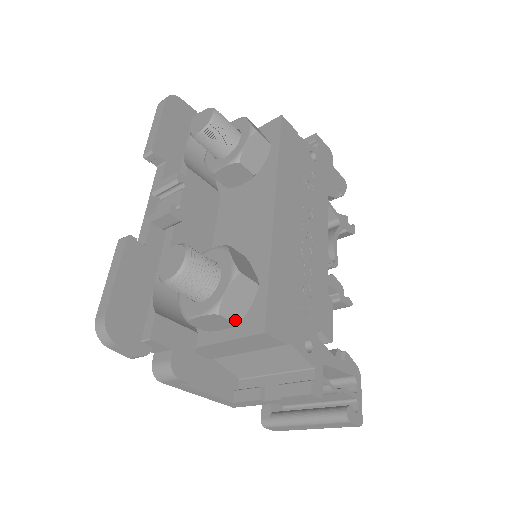
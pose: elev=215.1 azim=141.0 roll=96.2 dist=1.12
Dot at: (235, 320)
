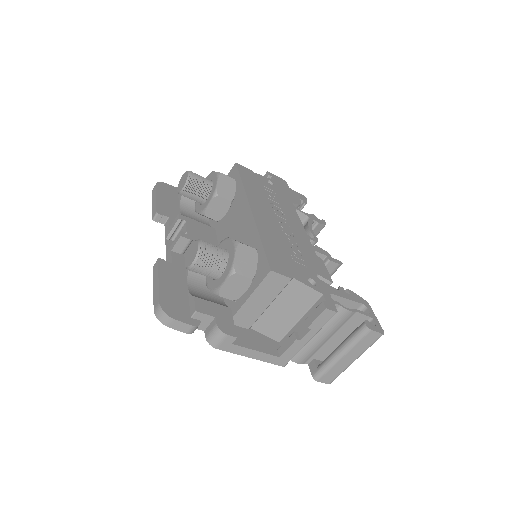
Dot at: (249, 276)
